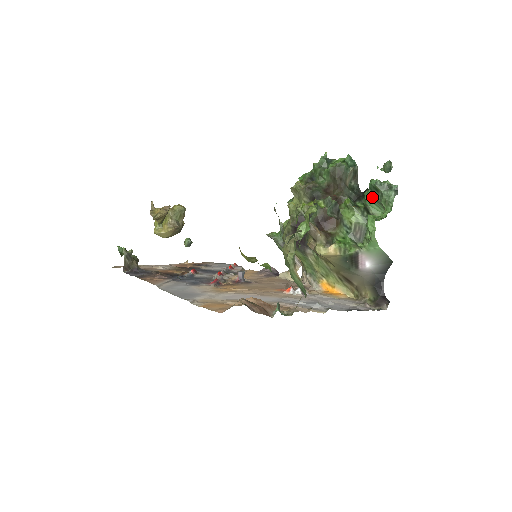
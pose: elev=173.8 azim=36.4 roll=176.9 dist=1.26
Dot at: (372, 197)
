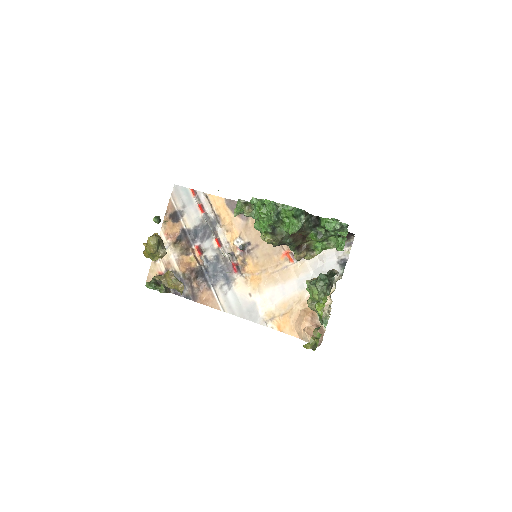
Dot at: occluded
